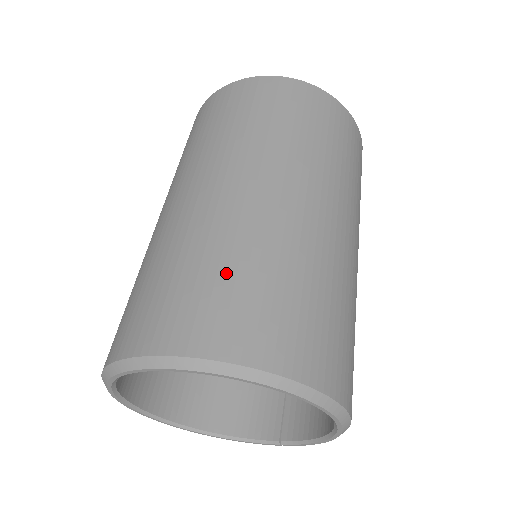
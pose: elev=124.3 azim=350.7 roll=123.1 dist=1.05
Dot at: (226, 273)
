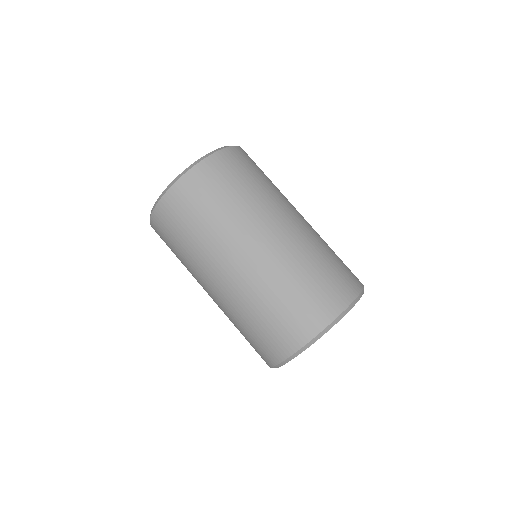
Dot at: (315, 275)
